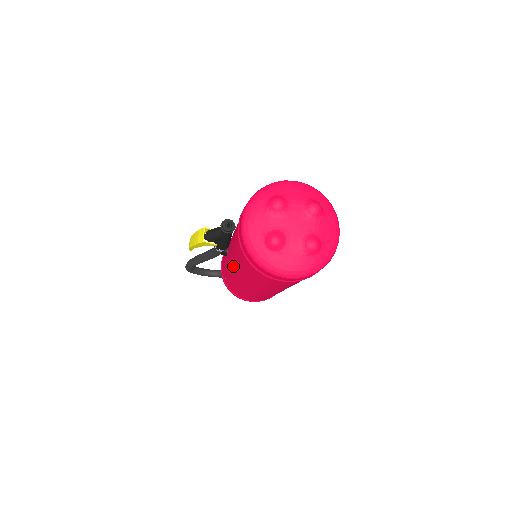
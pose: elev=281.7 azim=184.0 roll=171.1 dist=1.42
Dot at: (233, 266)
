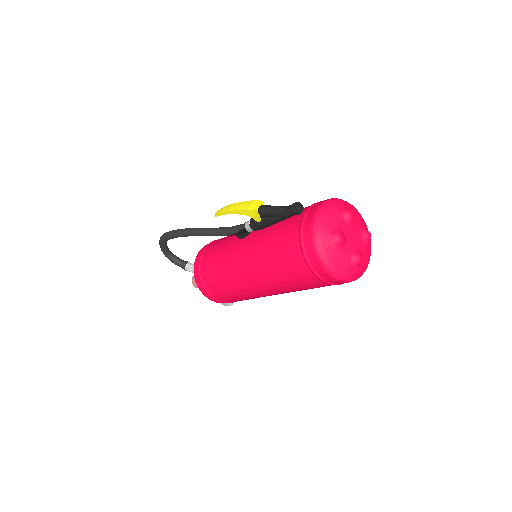
Dot at: (251, 248)
